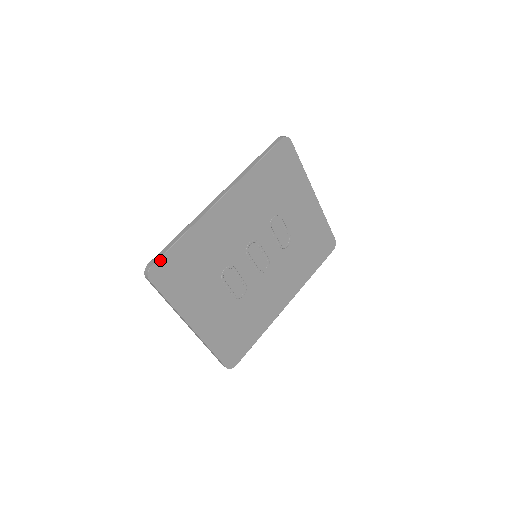
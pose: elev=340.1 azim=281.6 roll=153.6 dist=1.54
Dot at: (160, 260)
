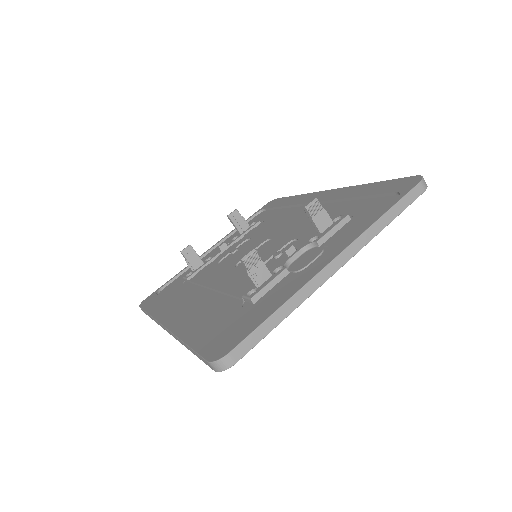
Dot at: occluded
